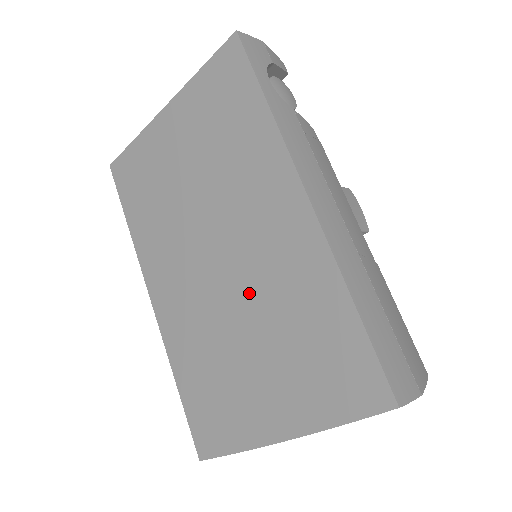
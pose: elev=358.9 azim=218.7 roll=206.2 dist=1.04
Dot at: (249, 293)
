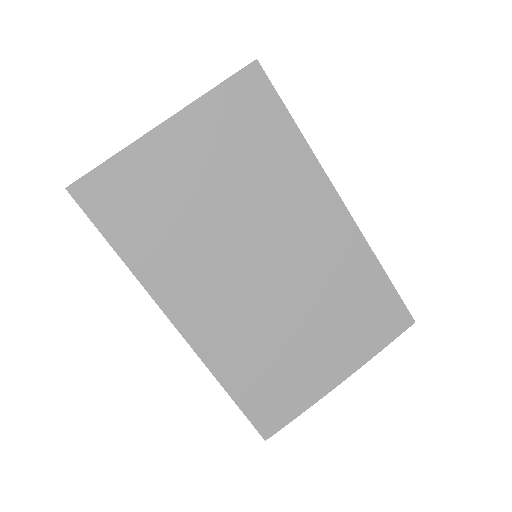
Dot at: (300, 286)
